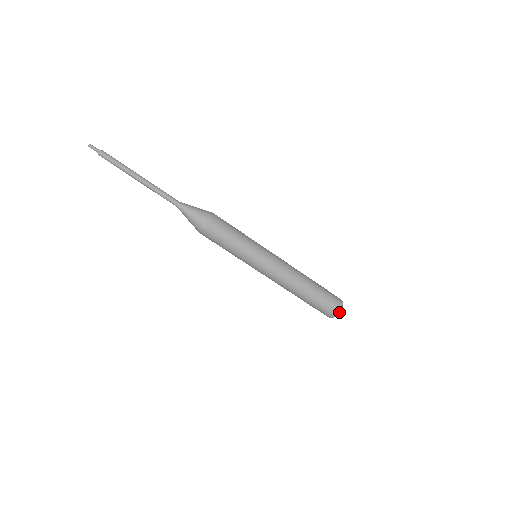
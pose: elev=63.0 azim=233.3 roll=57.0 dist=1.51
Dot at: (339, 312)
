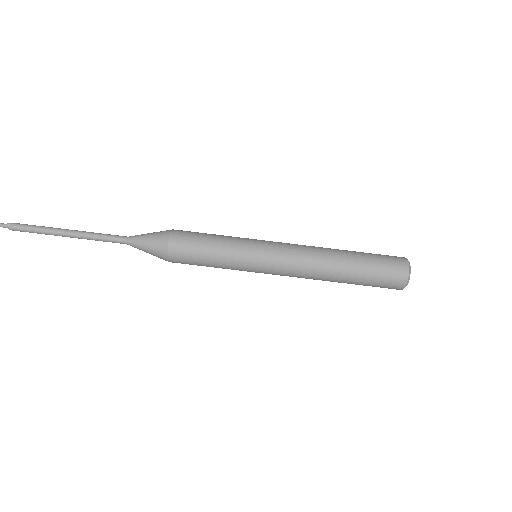
Dot at: (409, 272)
